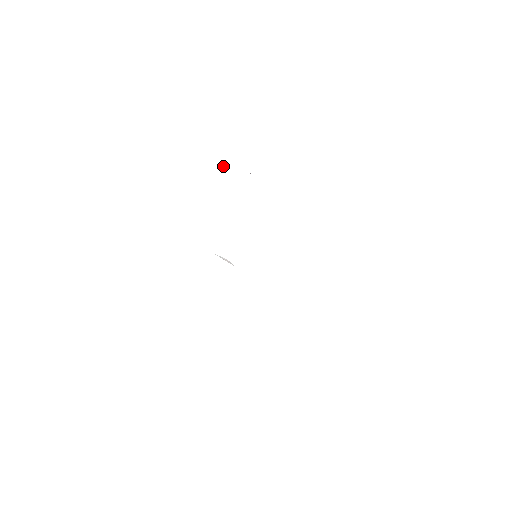
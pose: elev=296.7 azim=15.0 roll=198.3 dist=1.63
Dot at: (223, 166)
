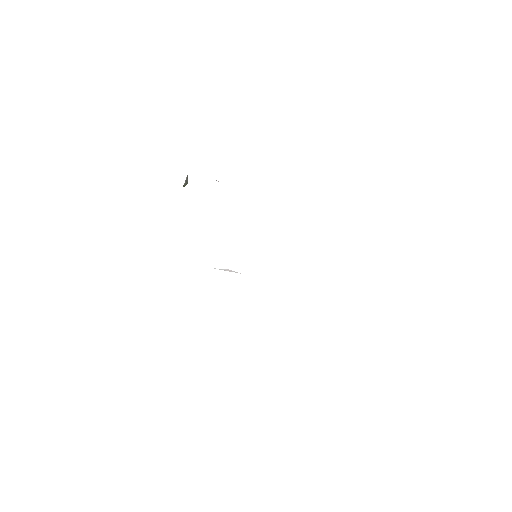
Dot at: occluded
